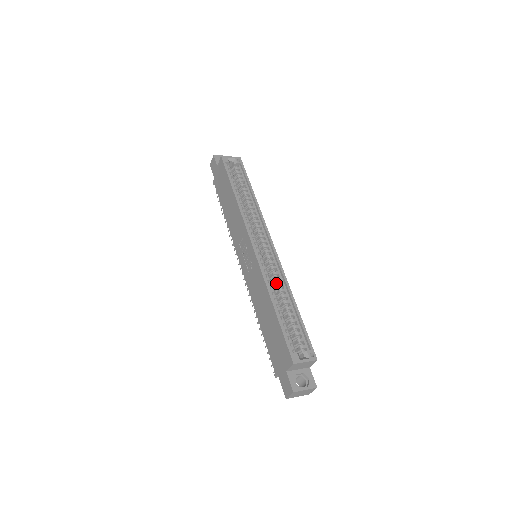
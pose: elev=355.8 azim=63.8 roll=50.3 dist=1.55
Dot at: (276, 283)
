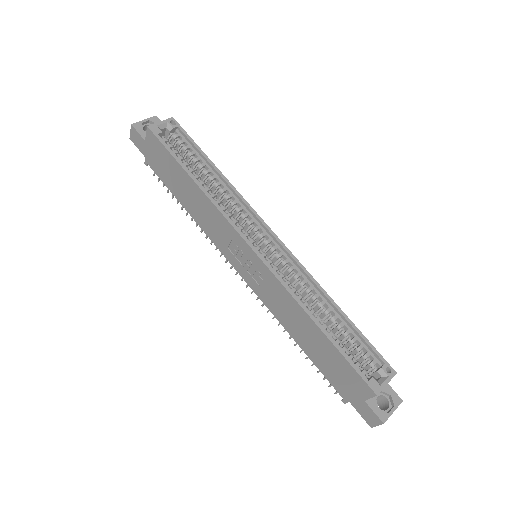
Dot at: (303, 290)
